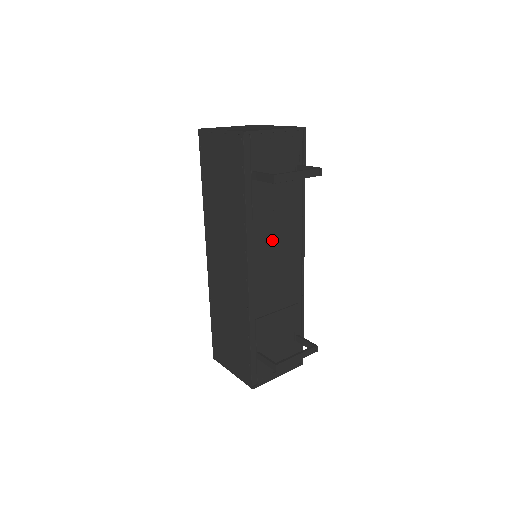
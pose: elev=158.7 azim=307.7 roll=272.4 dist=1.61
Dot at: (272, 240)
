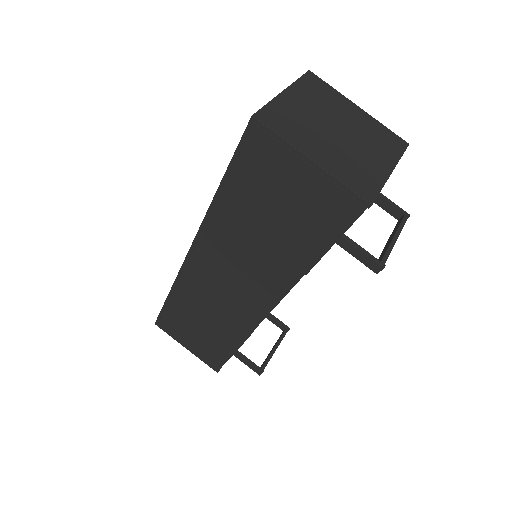
Dot at: occluded
